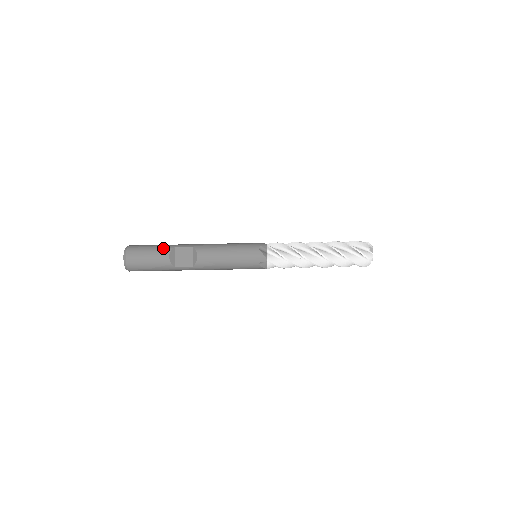
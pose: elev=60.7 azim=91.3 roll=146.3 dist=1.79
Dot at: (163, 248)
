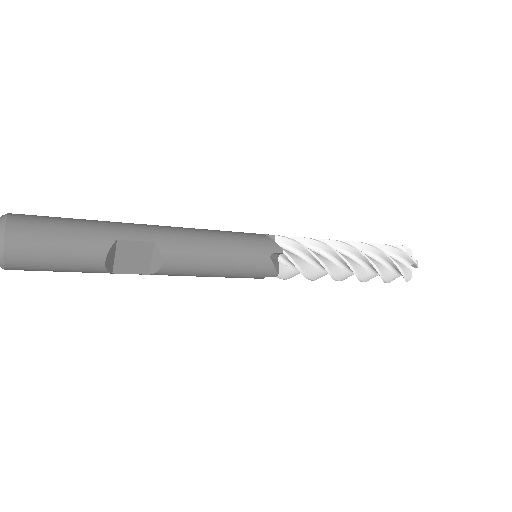
Dot at: (92, 242)
